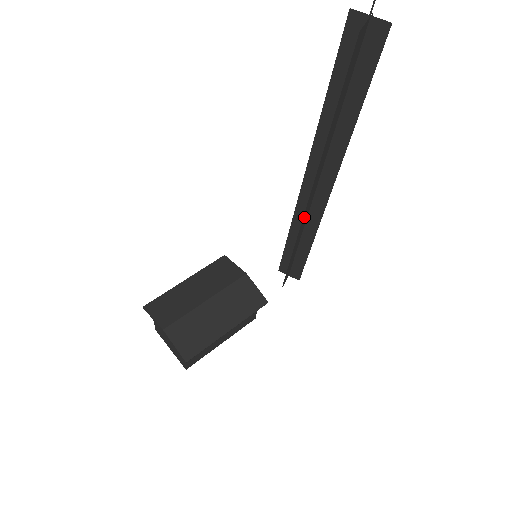
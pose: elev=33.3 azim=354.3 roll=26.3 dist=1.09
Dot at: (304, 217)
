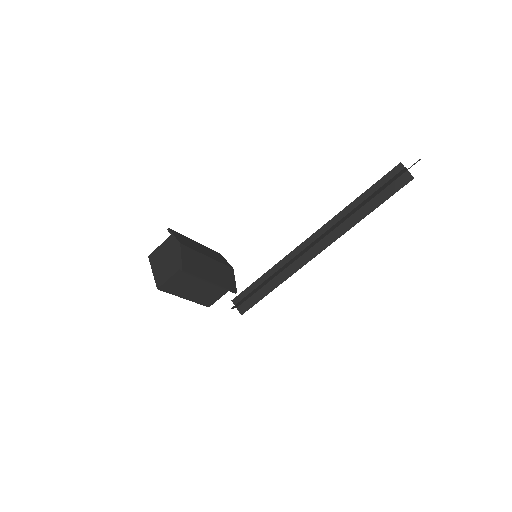
Dot at: (297, 256)
